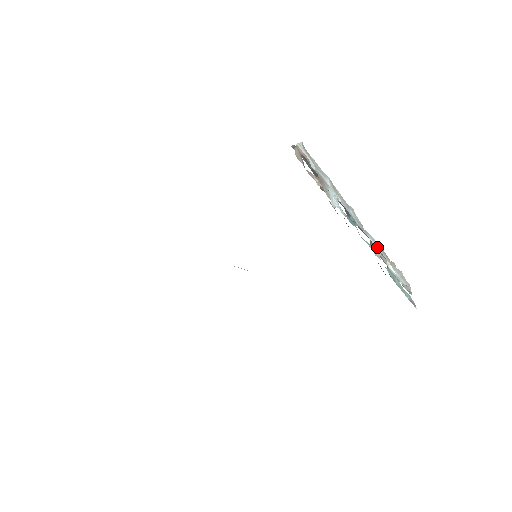
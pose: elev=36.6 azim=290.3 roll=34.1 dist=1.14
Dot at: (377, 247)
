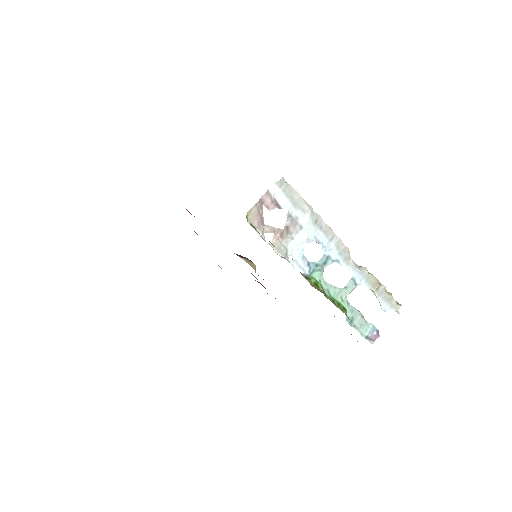
Dot at: (358, 278)
